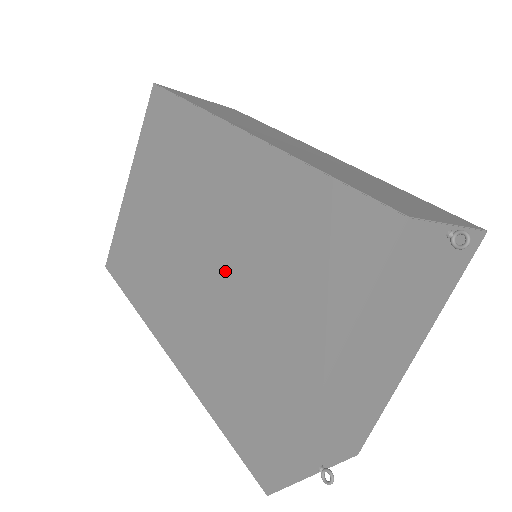
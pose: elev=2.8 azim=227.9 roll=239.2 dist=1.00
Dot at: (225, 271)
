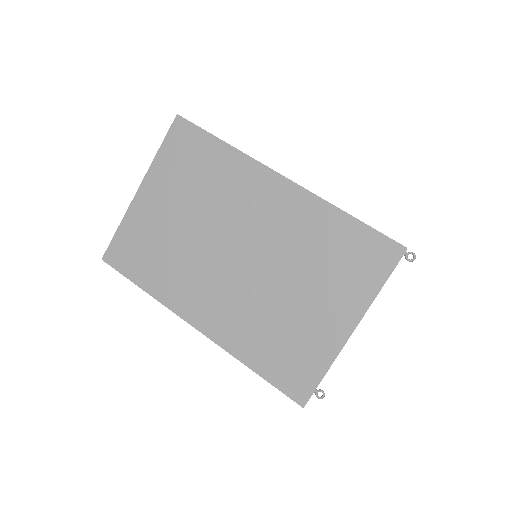
Dot at: (265, 270)
